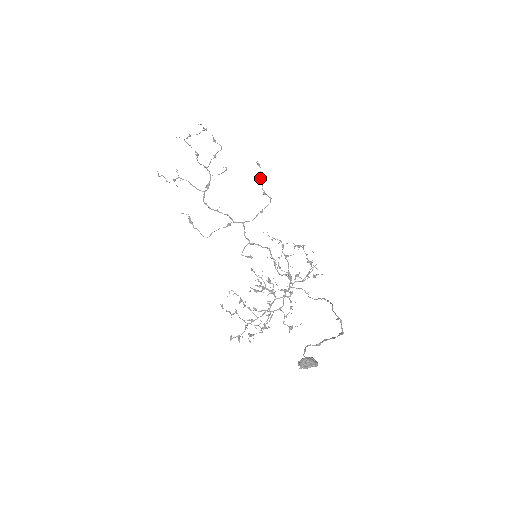
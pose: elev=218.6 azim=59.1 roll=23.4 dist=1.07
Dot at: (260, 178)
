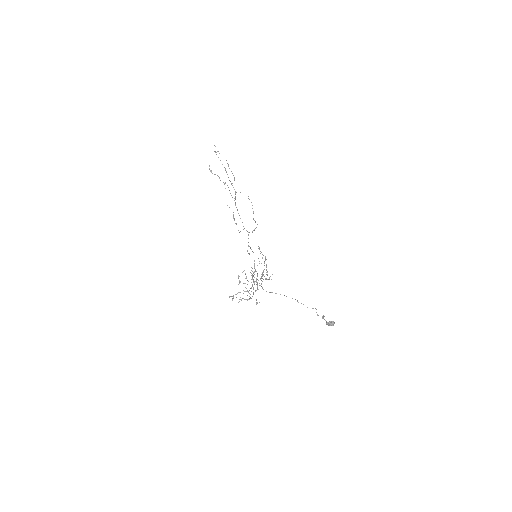
Dot at: occluded
